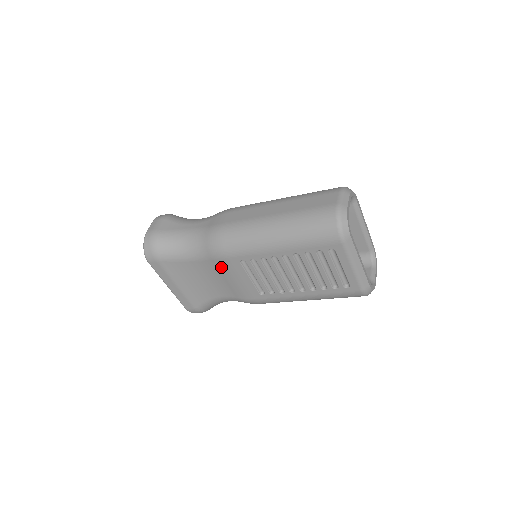
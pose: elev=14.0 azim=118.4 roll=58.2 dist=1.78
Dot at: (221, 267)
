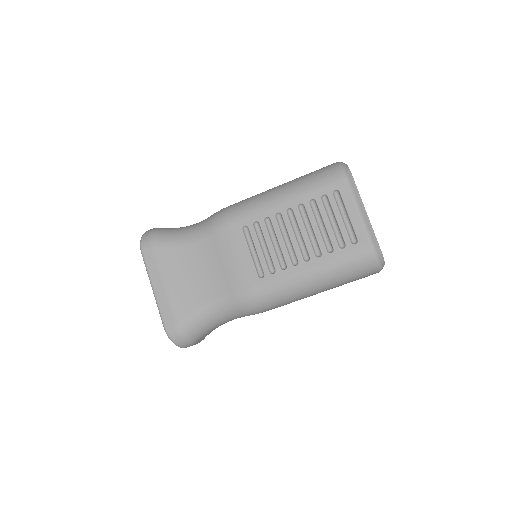
Dot at: (220, 243)
